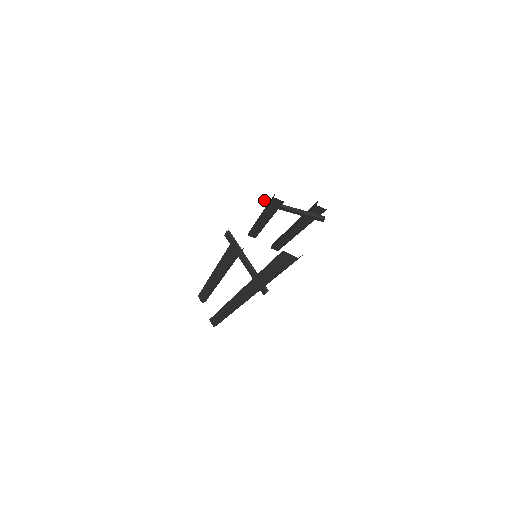
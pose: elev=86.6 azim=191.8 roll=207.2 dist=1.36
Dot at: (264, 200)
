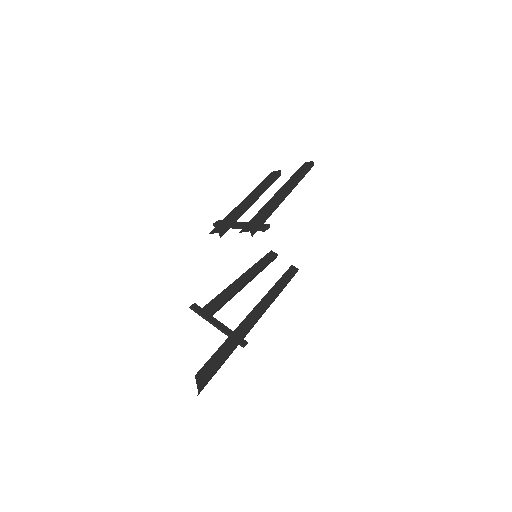
Dot at: (216, 225)
